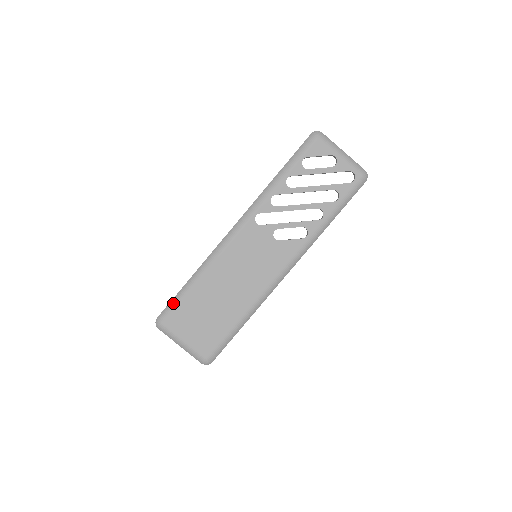
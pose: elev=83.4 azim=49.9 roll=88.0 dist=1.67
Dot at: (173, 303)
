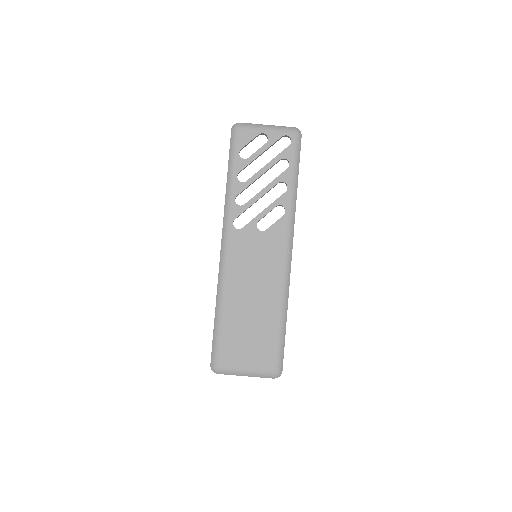
Dot at: (215, 343)
